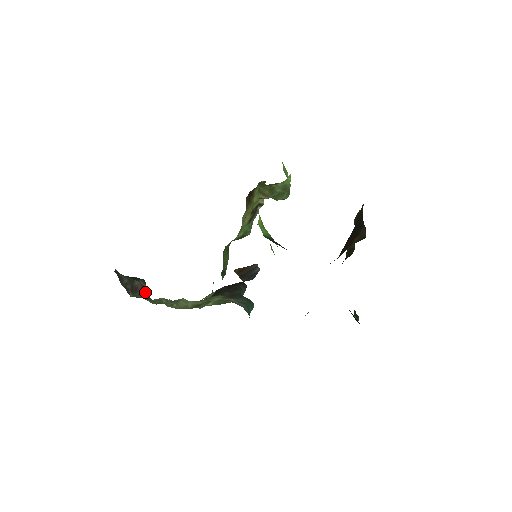
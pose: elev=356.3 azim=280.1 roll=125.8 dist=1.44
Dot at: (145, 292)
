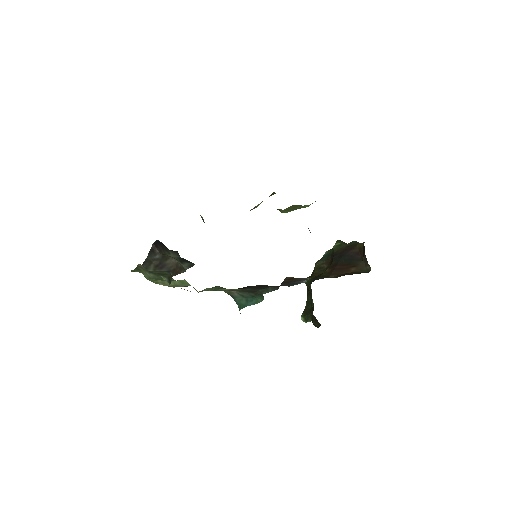
Dot at: (174, 272)
